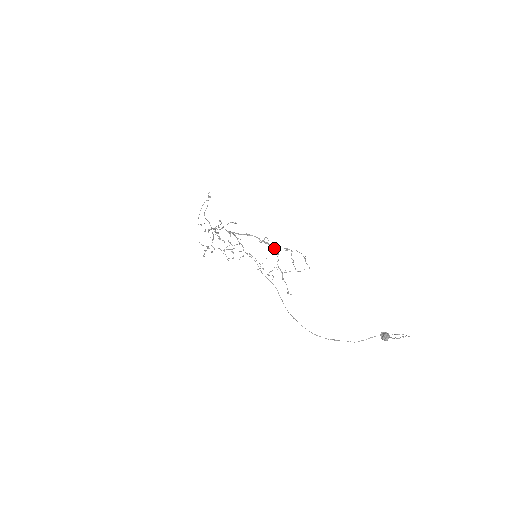
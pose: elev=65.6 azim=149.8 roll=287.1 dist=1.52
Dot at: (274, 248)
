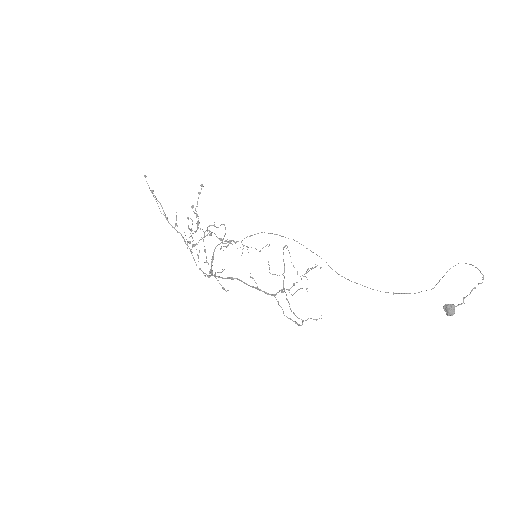
Dot at: occluded
